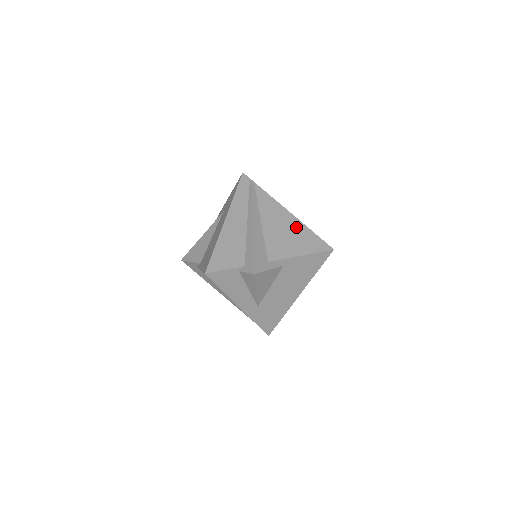
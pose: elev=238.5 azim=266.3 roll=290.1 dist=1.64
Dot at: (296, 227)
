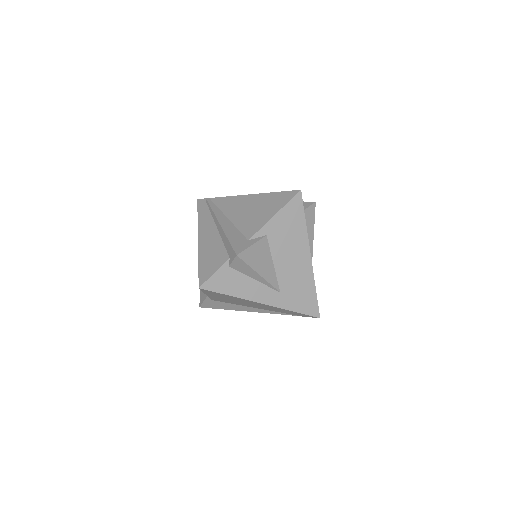
Dot at: (259, 200)
